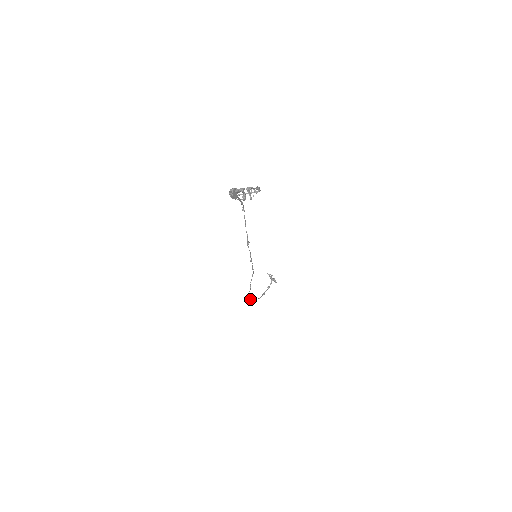
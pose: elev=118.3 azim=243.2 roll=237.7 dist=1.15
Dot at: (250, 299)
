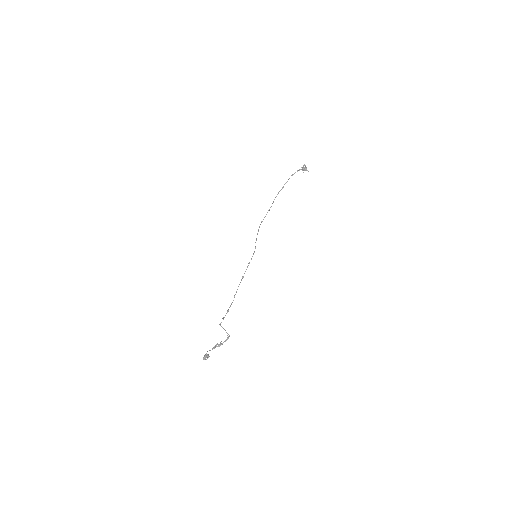
Dot at: occluded
